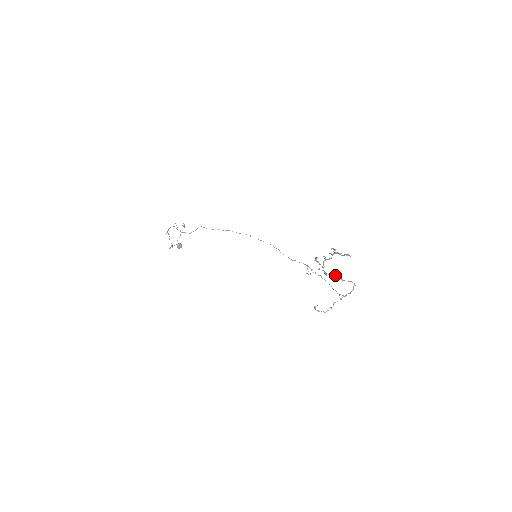
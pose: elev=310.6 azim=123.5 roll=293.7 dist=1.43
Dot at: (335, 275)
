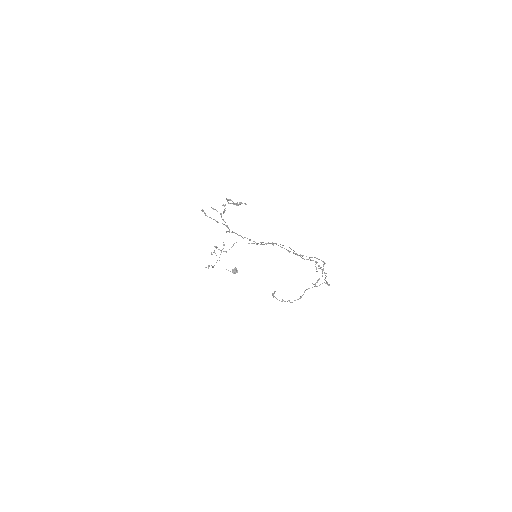
Dot at: (272, 244)
